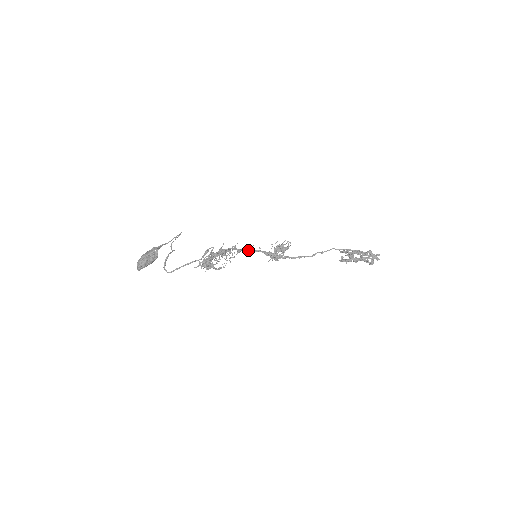
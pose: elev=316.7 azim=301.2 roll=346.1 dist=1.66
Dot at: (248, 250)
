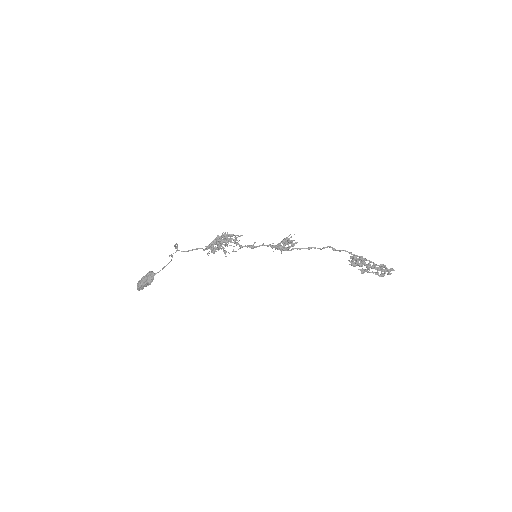
Dot at: occluded
